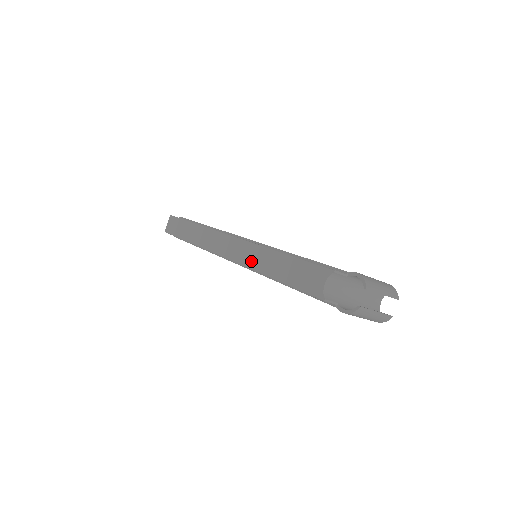
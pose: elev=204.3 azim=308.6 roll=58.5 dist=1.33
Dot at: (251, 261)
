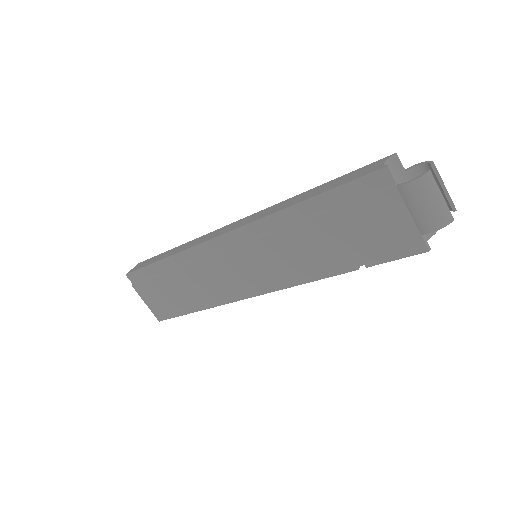
Dot at: (271, 211)
